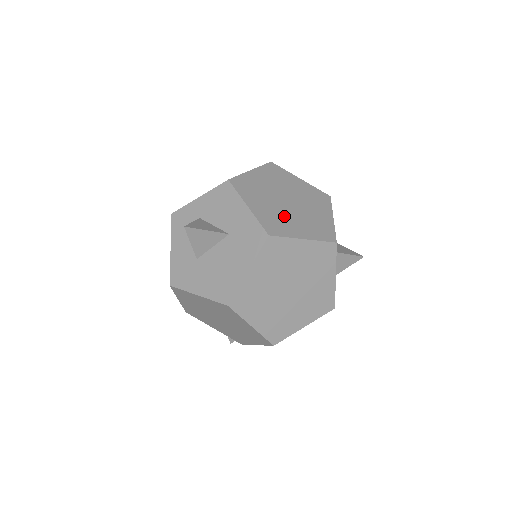
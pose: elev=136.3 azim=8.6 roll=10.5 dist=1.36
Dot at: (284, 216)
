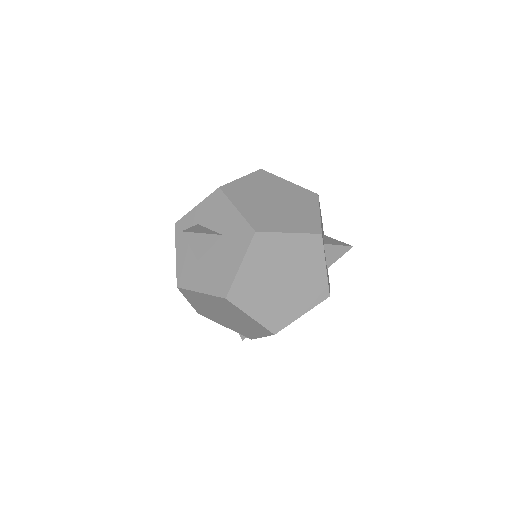
Dot at: (271, 214)
